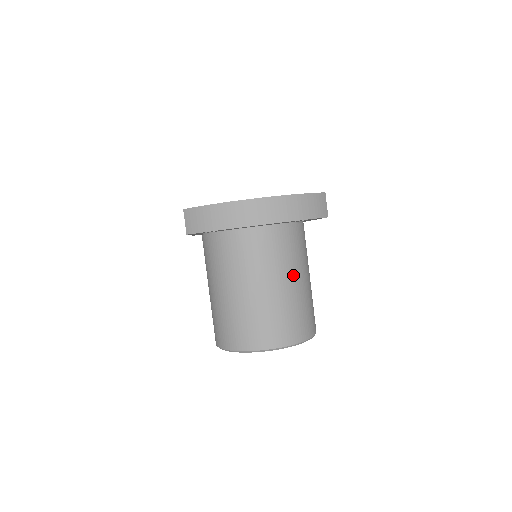
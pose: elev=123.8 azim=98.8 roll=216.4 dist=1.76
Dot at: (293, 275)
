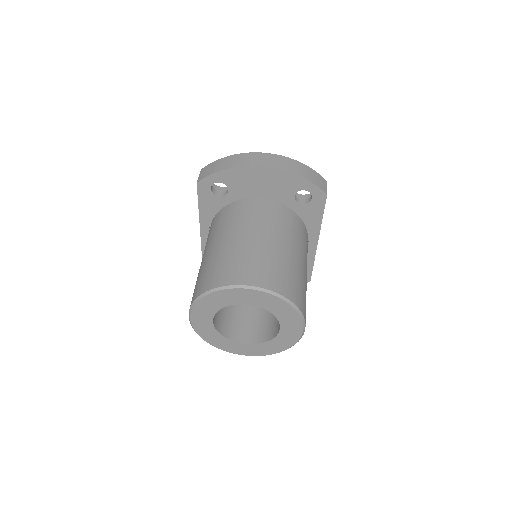
Dot at: (287, 242)
